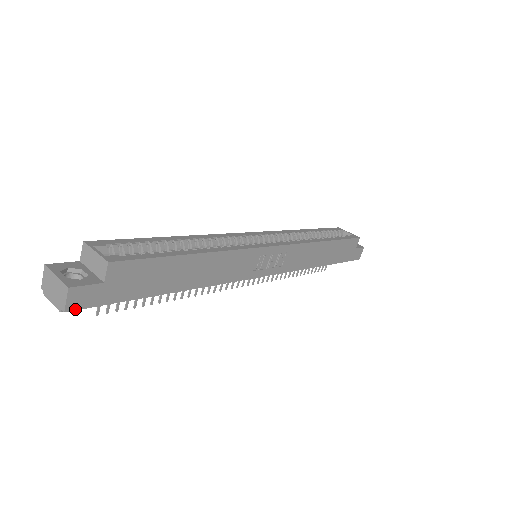
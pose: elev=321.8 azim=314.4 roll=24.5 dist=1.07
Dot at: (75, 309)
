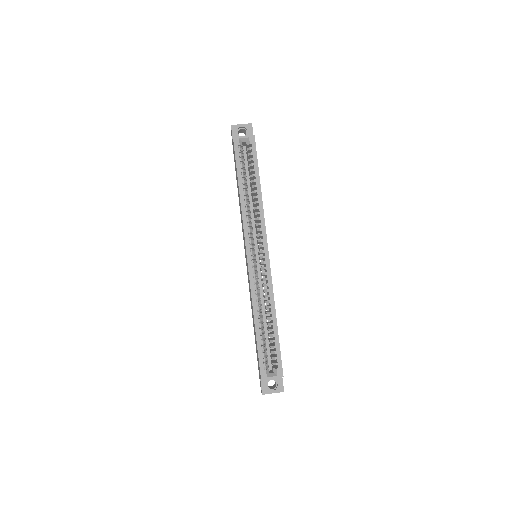
Dot at: occluded
